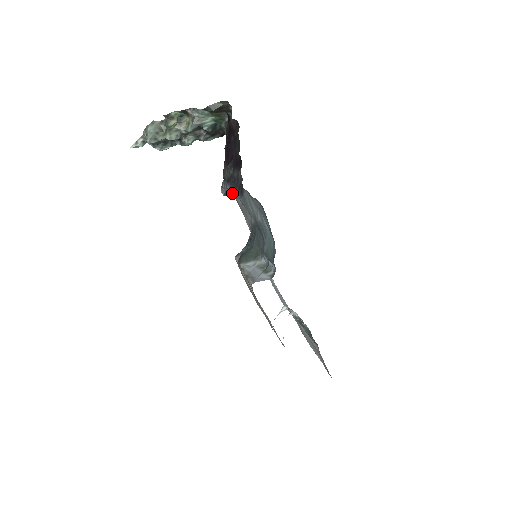
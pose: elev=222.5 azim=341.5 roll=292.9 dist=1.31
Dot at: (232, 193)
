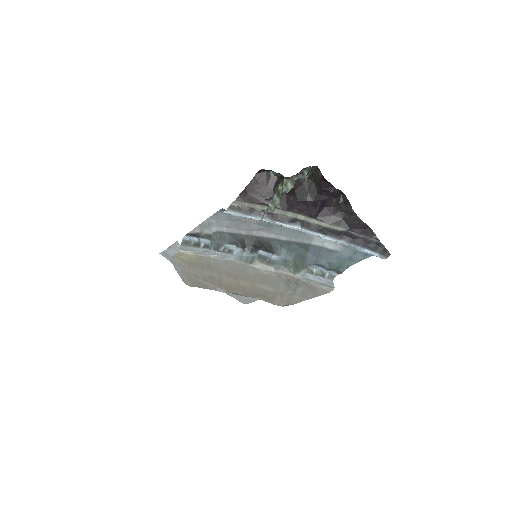
Dot at: (345, 244)
